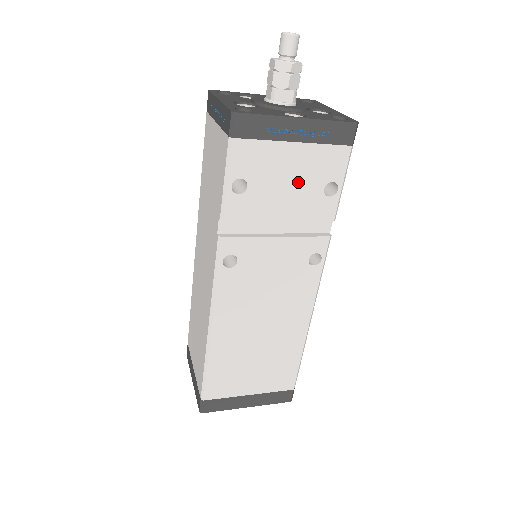
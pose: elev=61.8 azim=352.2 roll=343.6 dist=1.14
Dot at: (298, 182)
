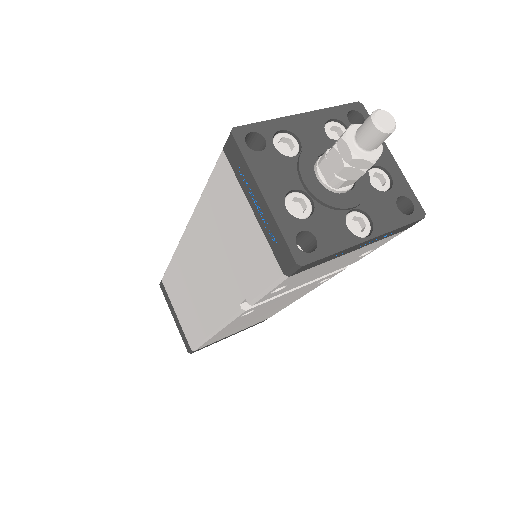
Dot at: (338, 263)
